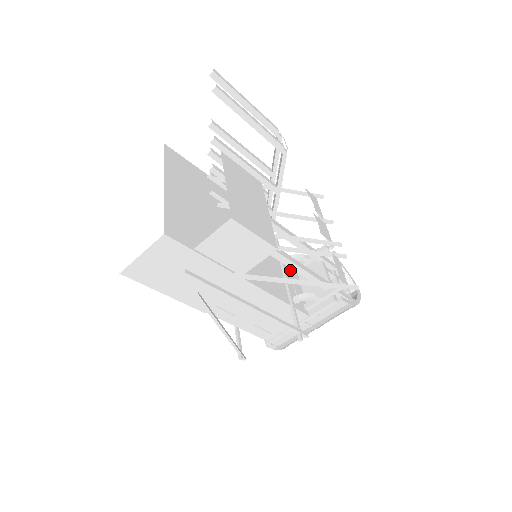
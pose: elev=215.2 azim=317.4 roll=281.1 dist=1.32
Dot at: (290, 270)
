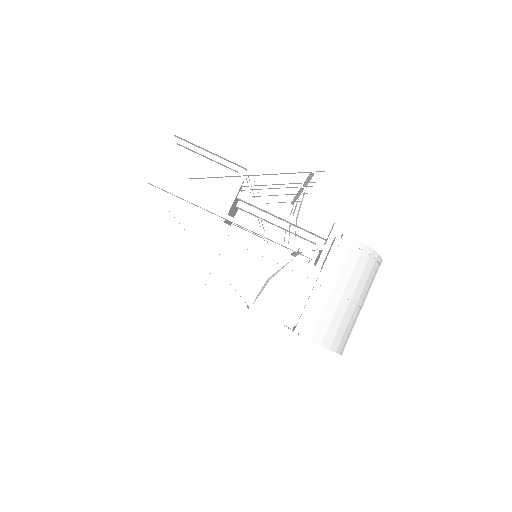
Dot at: occluded
